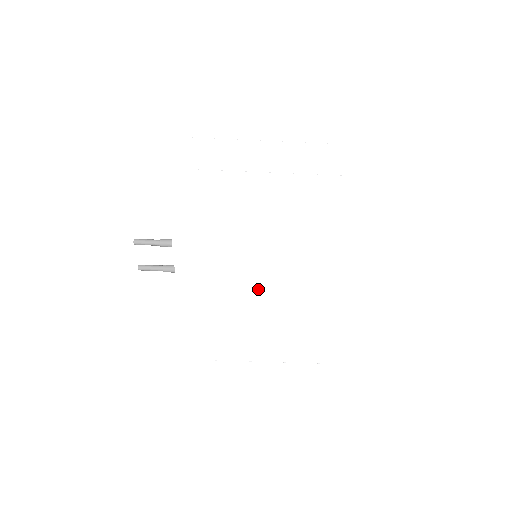
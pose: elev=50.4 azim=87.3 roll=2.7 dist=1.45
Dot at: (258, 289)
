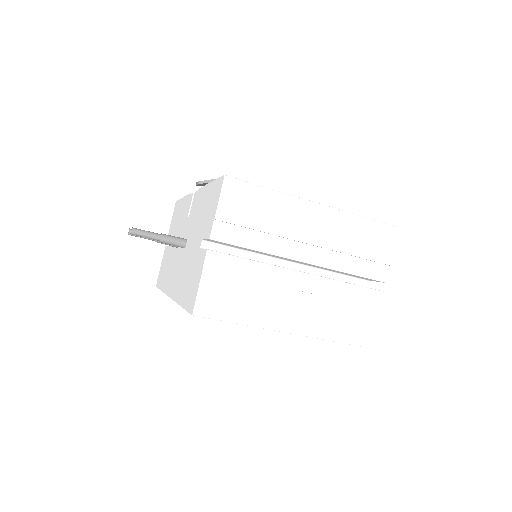
Dot at: occluded
